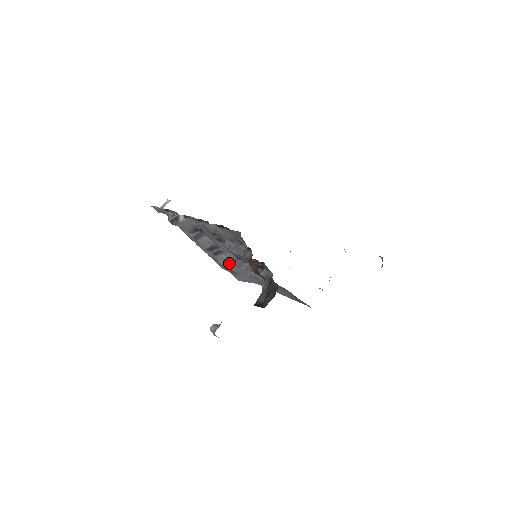
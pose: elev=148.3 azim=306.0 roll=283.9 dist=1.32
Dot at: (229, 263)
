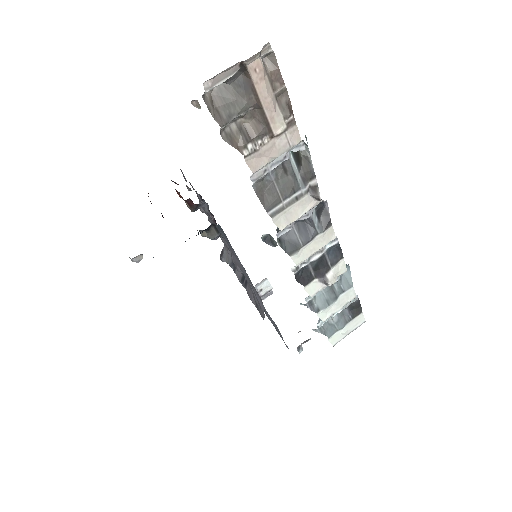
Dot at: occluded
